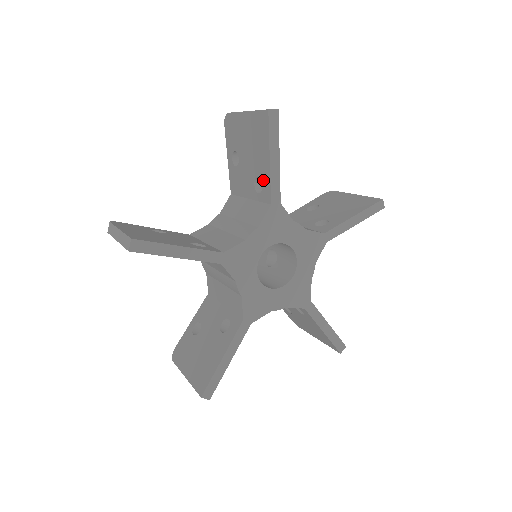
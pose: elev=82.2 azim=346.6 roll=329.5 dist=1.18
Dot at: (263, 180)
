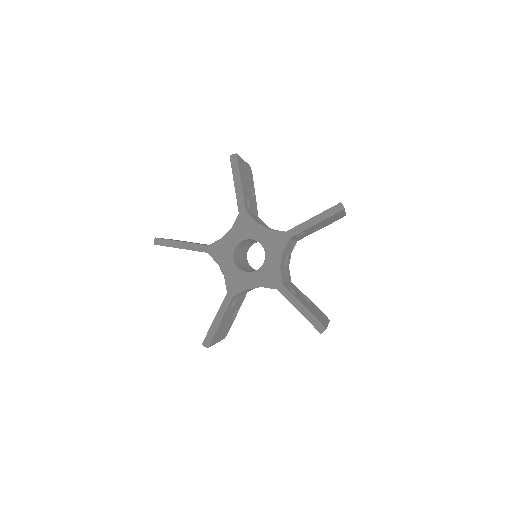
Dot at: occluded
